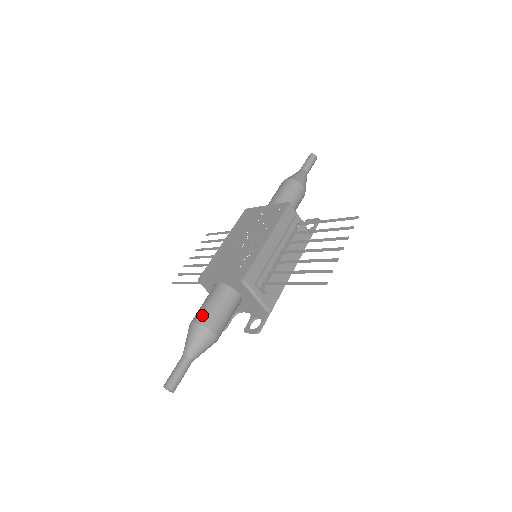
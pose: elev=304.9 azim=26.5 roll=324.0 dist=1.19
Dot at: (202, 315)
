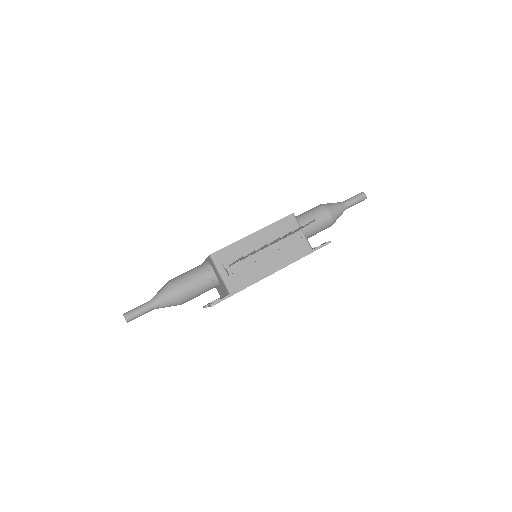
Dot at: (177, 277)
